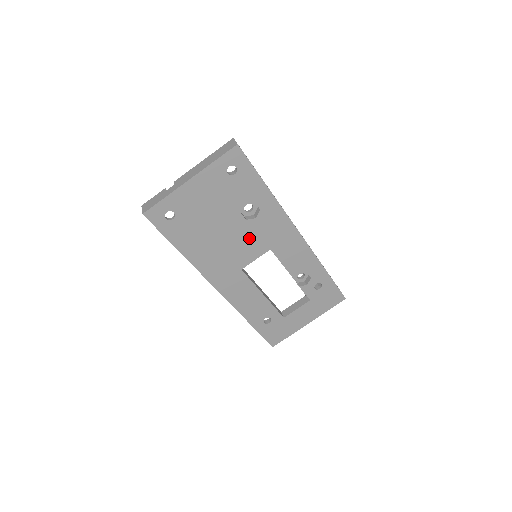
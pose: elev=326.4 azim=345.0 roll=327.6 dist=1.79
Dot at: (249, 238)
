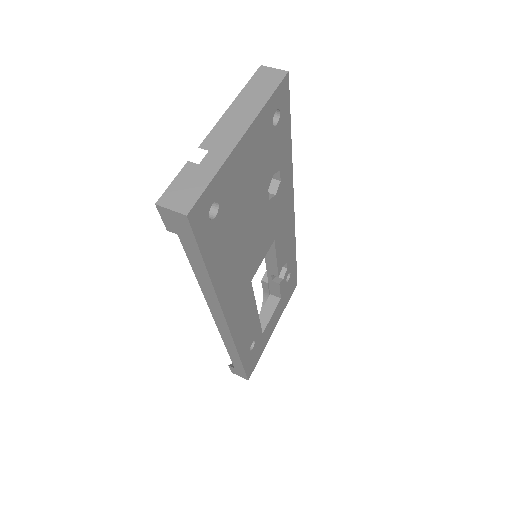
Dot at: (265, 228)
